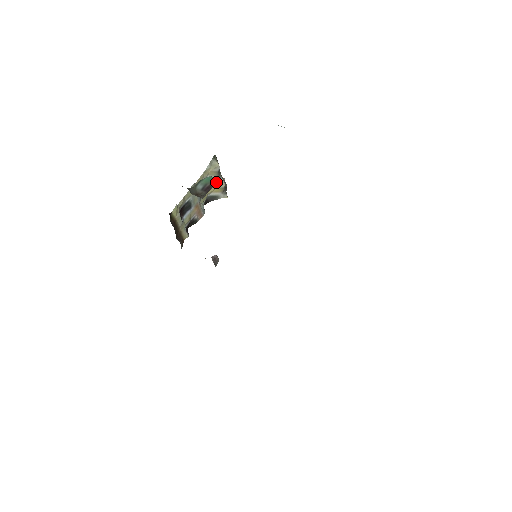
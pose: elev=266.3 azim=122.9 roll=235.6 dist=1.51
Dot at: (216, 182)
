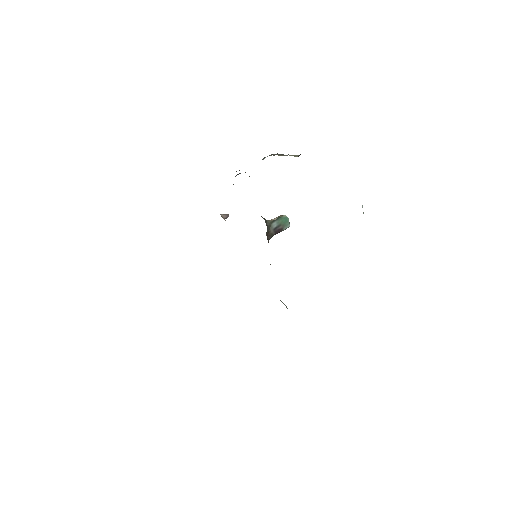
Dot at: occluded
